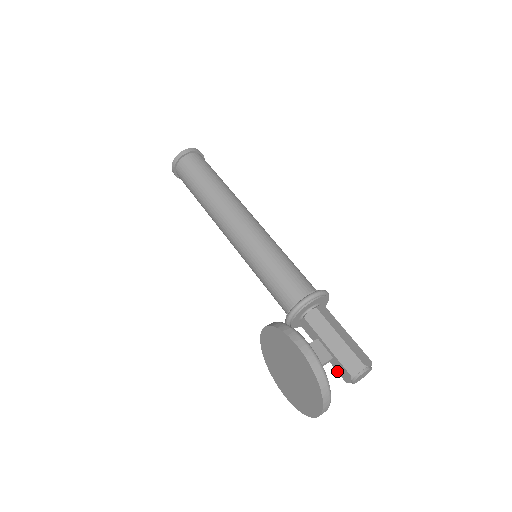
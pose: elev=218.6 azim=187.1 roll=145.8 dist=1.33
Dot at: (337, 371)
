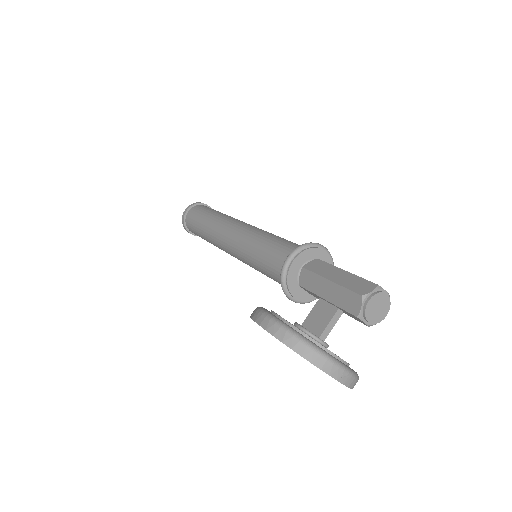
Dot at: occluded
